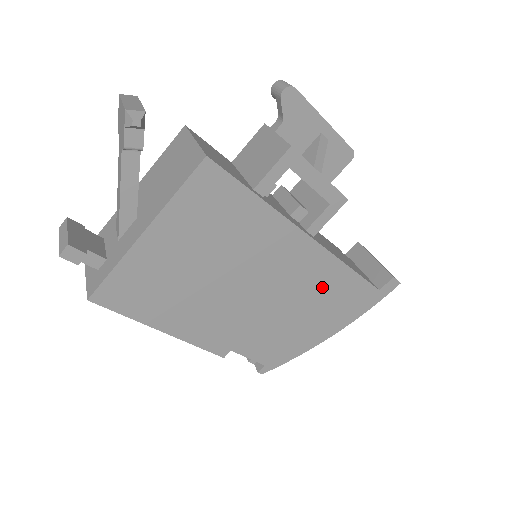
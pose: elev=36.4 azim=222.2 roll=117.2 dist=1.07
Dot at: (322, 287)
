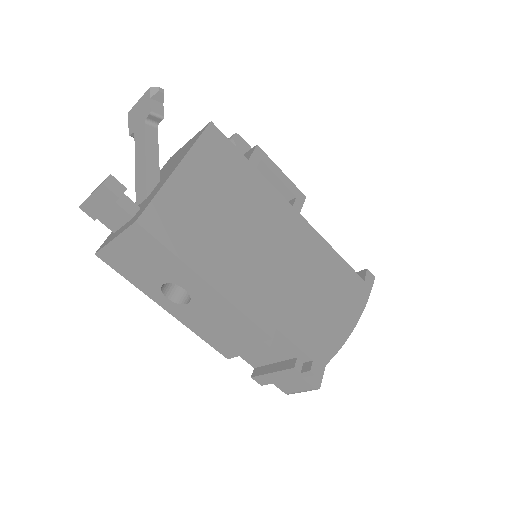
Dot at: (323, 265)
